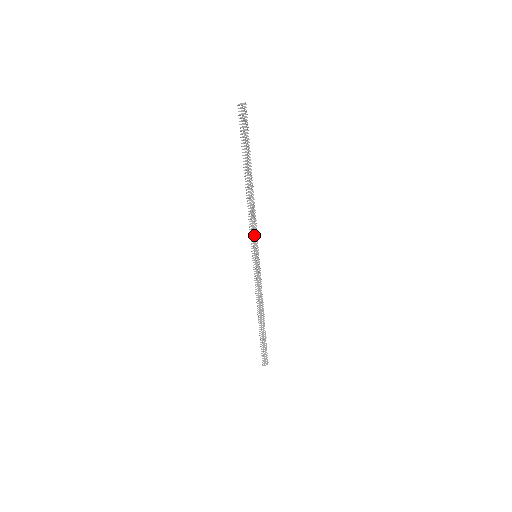
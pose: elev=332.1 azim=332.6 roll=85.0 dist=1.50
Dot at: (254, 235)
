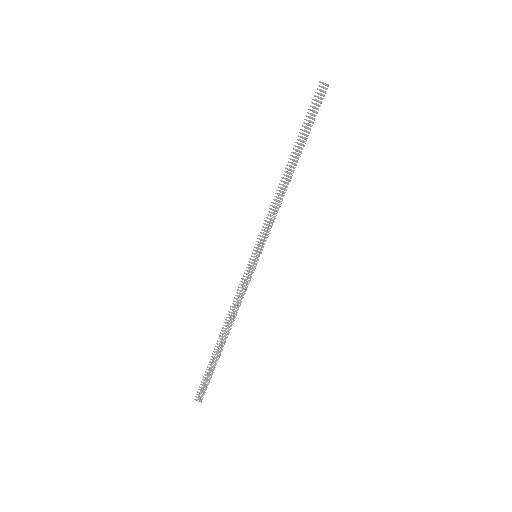
Dot at: (266, 231)
